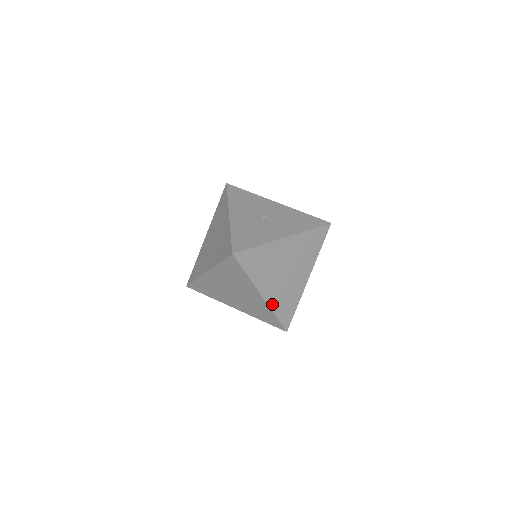
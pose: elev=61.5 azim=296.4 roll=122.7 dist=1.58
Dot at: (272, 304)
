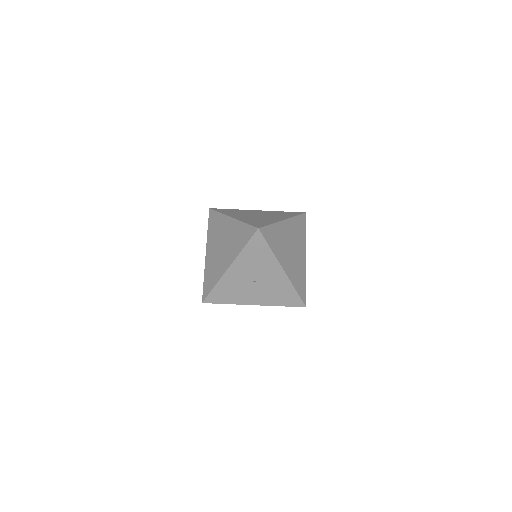
Dot at: (242, 220)
